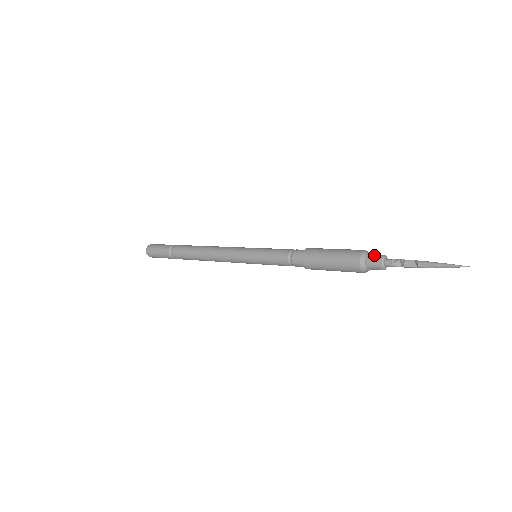
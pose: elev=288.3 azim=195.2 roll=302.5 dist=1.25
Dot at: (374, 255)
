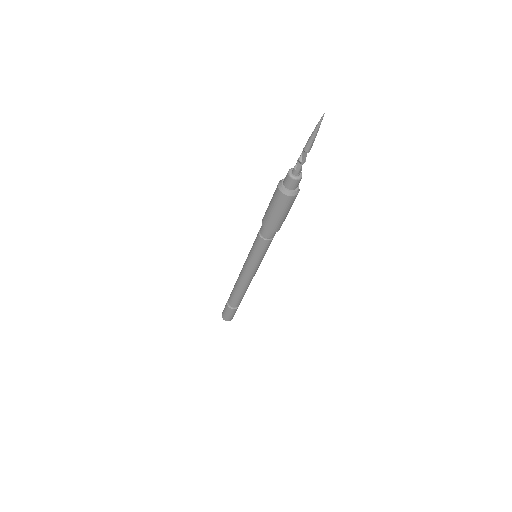
Dot at: (285, 177)
